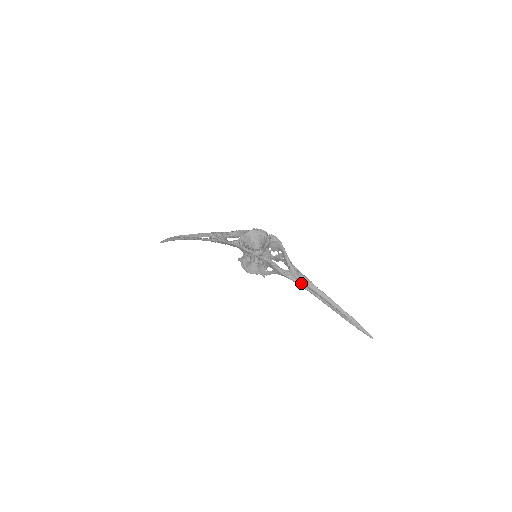
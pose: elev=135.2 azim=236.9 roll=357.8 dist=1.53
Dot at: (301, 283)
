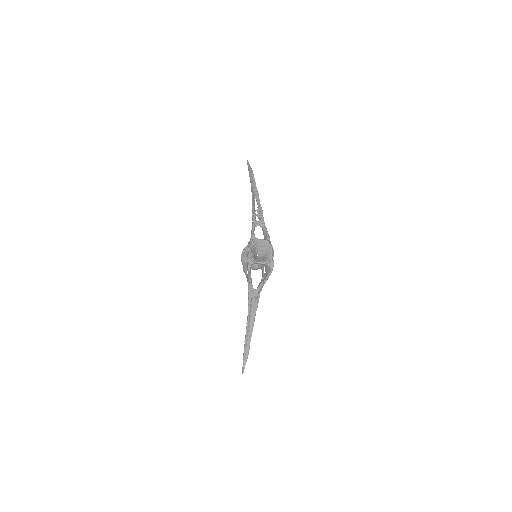
Dot at: (250, 303)
